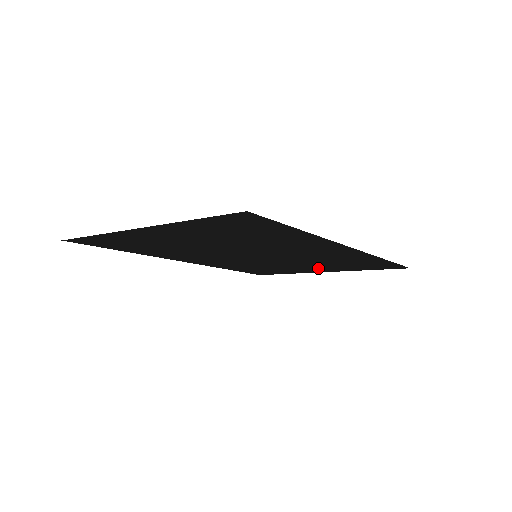
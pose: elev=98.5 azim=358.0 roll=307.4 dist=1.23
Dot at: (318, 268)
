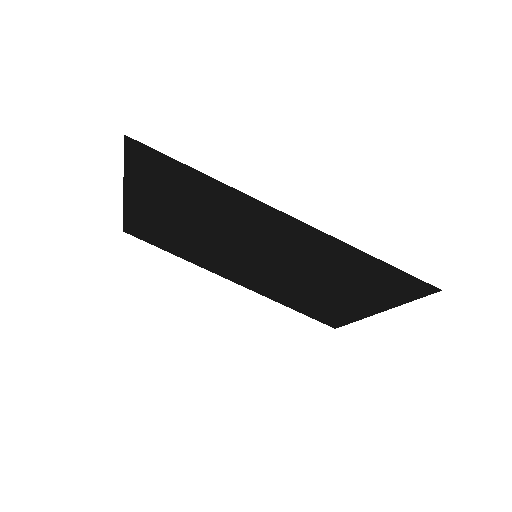
Dot at: (353, 298)
